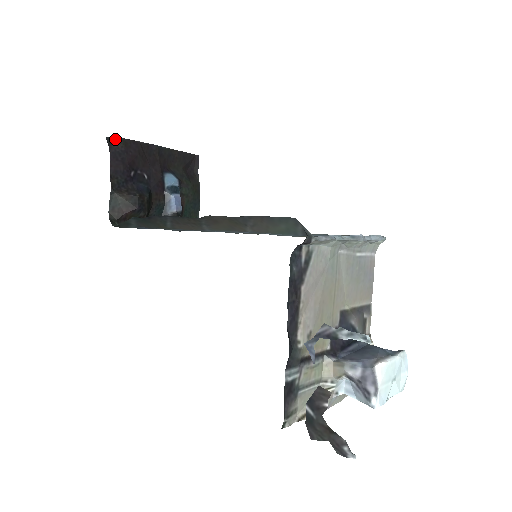
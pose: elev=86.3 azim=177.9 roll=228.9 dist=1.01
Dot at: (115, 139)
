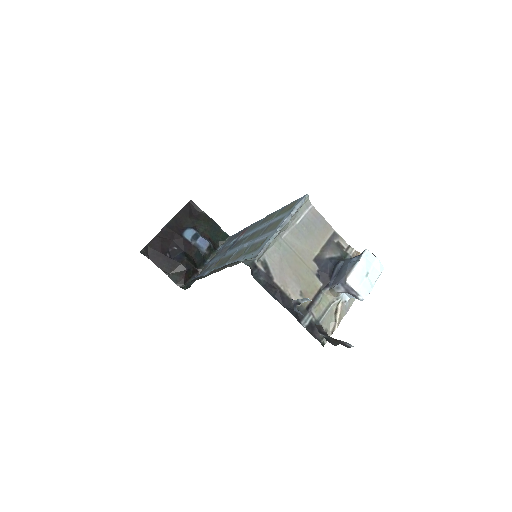
Dot at: (144, 248)
